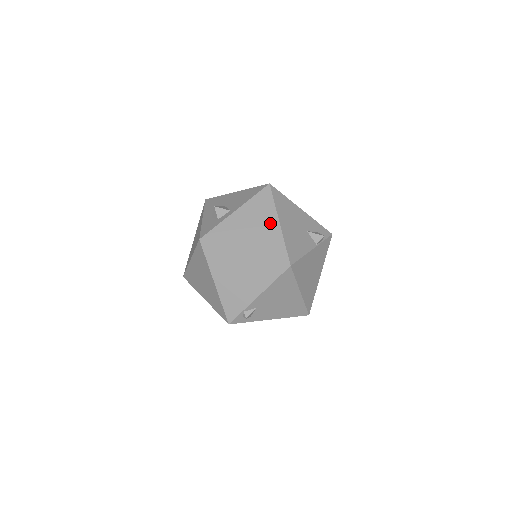
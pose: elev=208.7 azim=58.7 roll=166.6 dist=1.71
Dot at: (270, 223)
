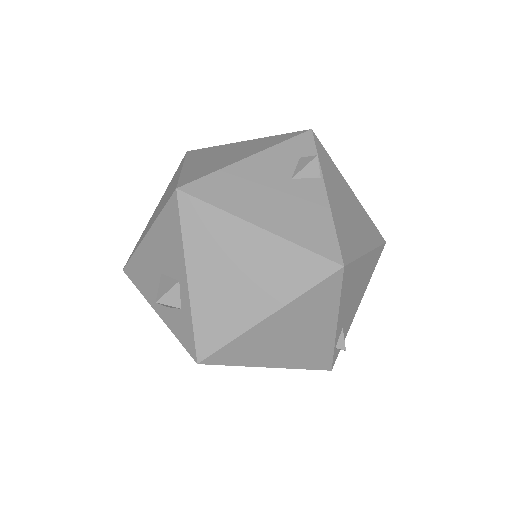
Dot at: (248, 242)
